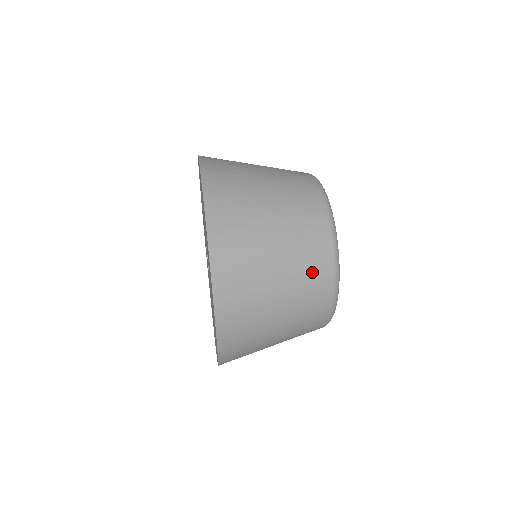
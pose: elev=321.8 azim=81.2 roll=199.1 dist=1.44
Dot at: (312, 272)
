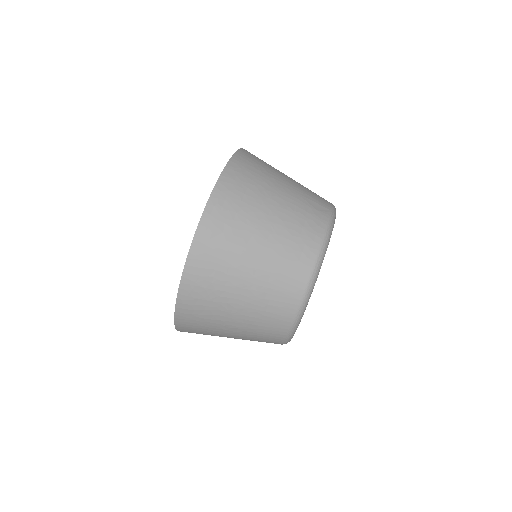
Dot at: (265, 332)
